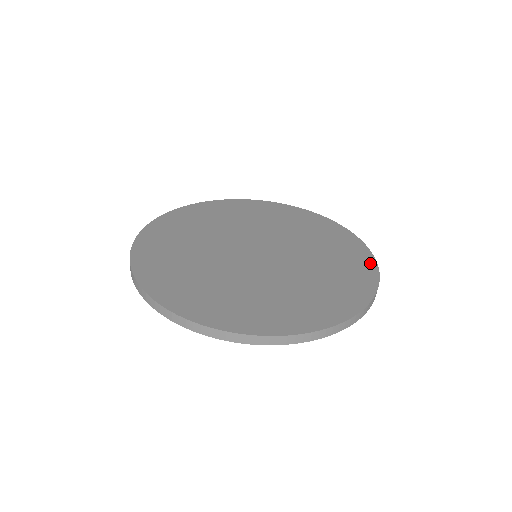
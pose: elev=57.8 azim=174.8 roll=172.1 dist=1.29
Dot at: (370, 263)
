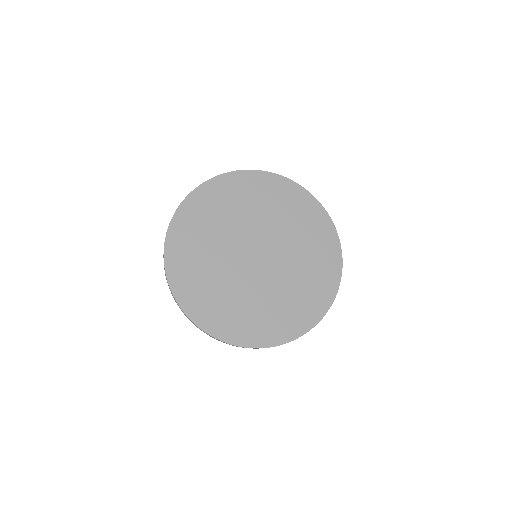
Dot at: (303, 328)
